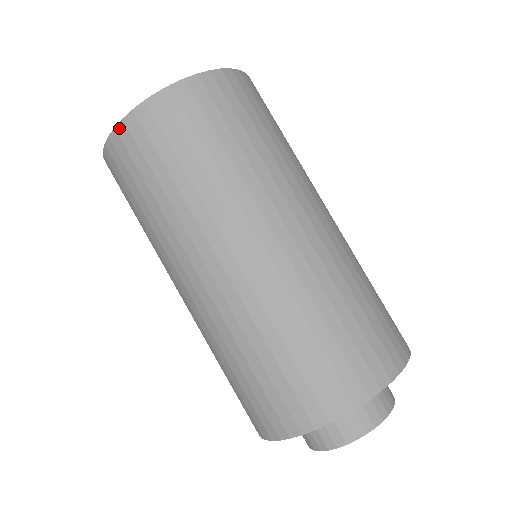
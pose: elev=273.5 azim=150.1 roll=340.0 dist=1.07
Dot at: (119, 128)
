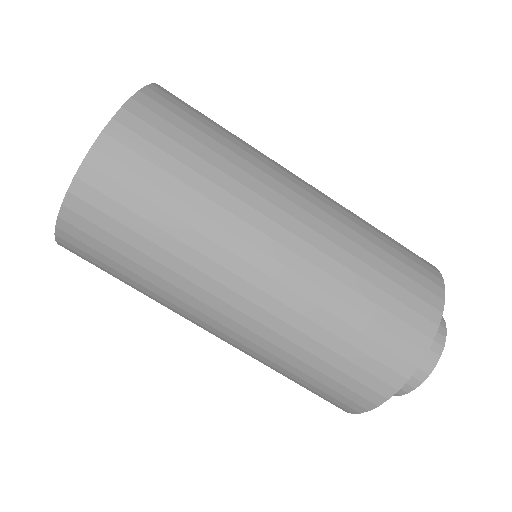
Dot at: (59, 241)
